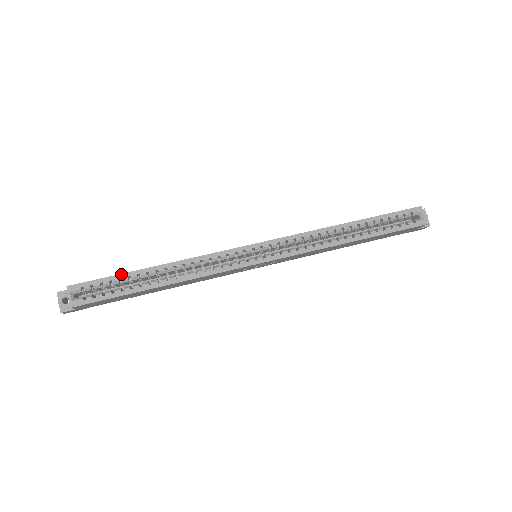
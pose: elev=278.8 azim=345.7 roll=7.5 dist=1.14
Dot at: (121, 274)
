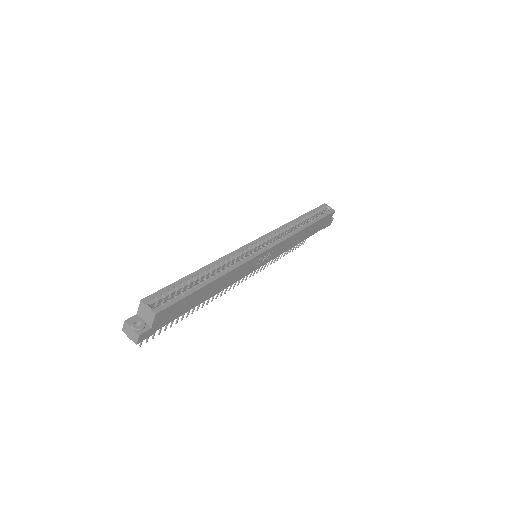
Dot at: (179, 280)
